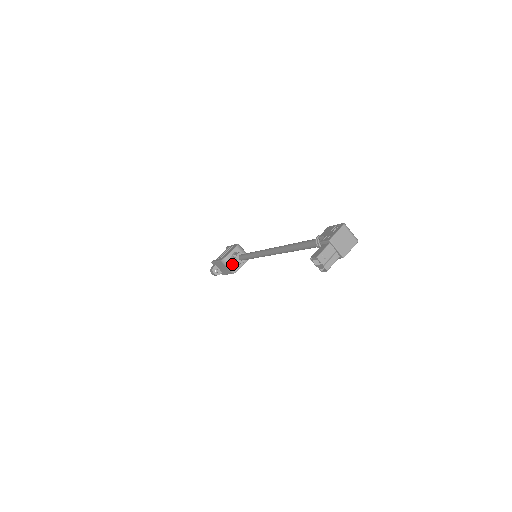
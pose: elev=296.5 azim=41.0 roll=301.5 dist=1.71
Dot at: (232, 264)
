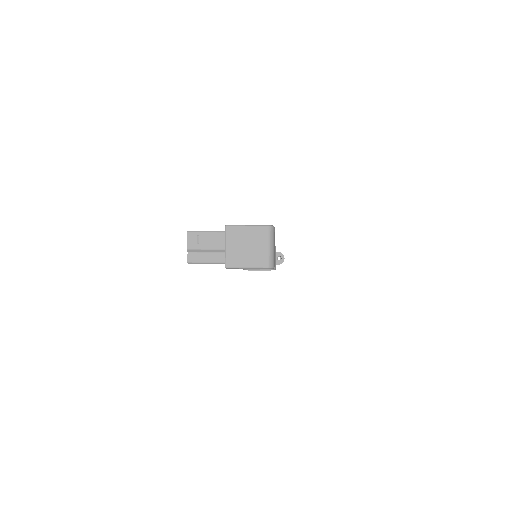
Dot at: occluded
